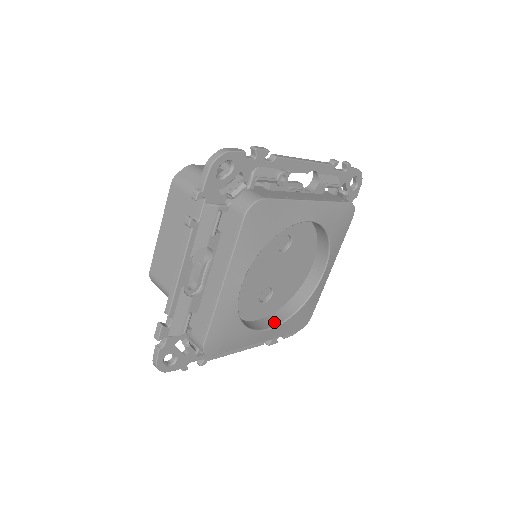
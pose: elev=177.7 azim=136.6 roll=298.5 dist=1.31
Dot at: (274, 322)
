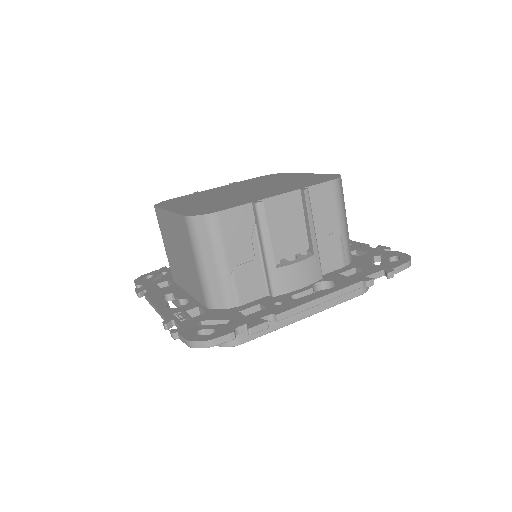
Dot at: occluded
